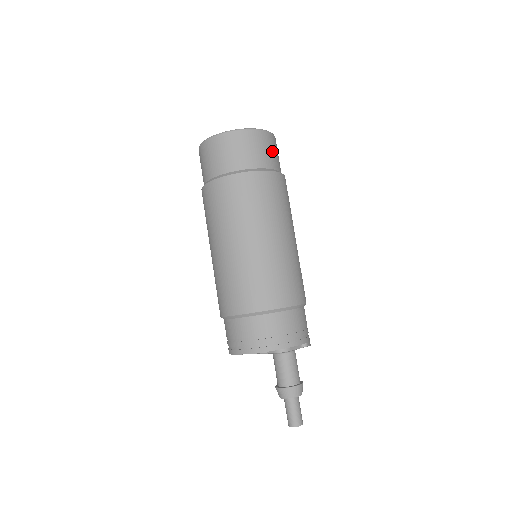
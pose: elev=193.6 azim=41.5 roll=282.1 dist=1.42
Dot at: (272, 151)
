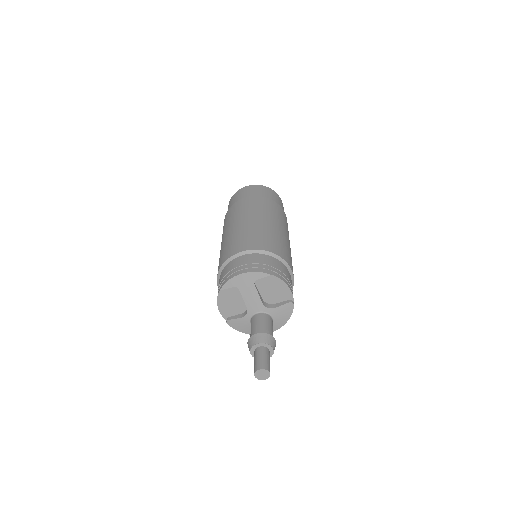
Dot at: occluded
